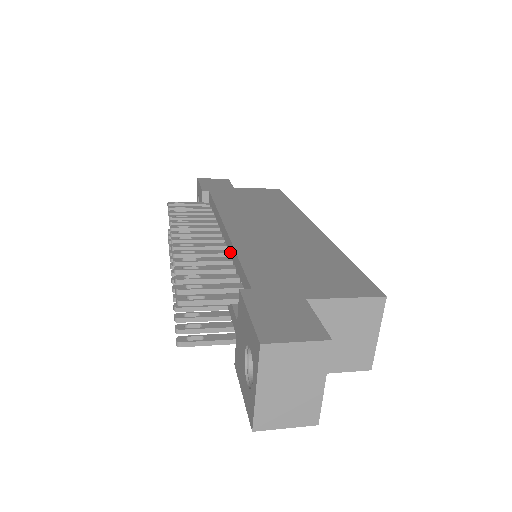
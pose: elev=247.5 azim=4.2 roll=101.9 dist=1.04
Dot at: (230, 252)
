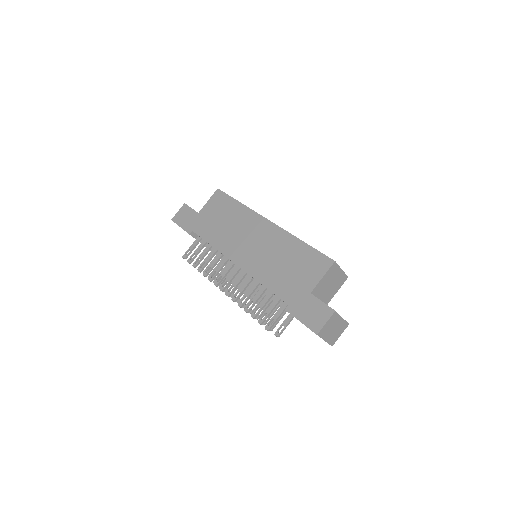
Dot at: (253, 278)
